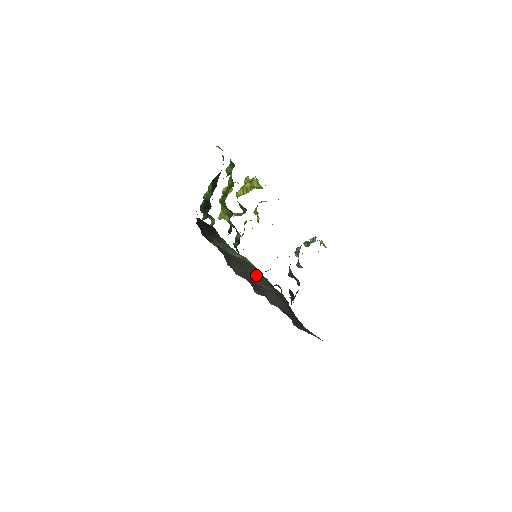
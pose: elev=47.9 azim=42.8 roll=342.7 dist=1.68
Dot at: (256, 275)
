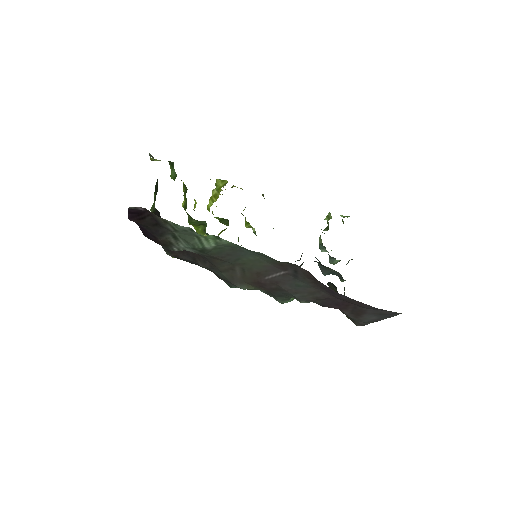
Dot at: (252, 264)
